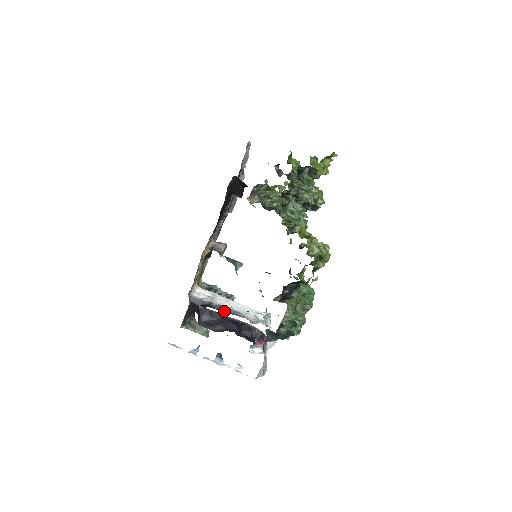
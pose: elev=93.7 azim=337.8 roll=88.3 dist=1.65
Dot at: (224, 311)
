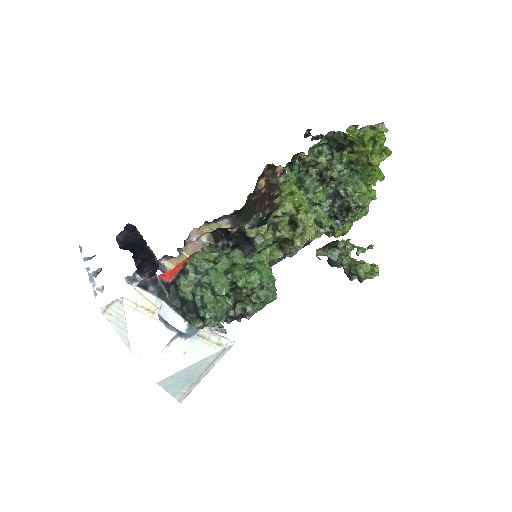
Dot at: occluded
